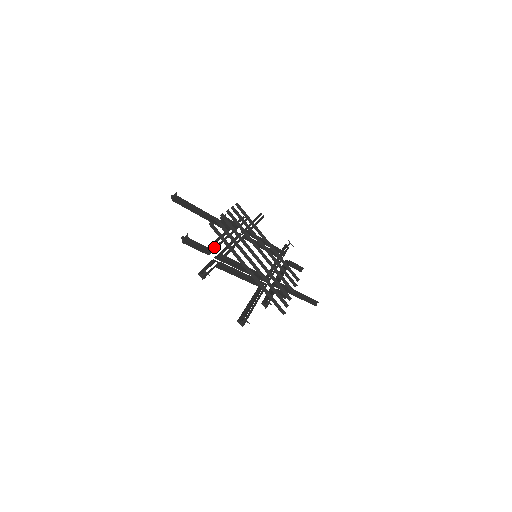
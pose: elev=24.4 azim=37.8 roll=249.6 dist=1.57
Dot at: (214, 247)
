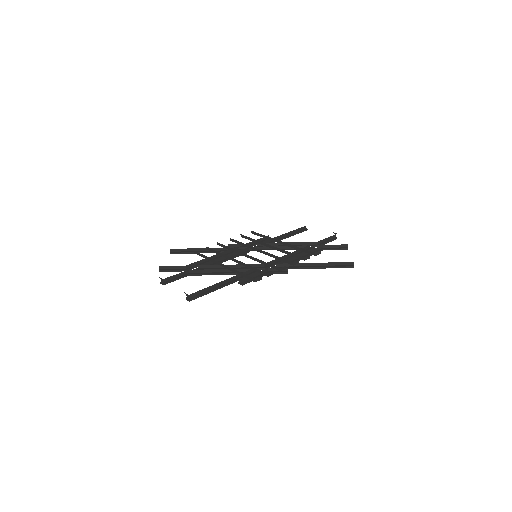
Dot at: (196, 265)
